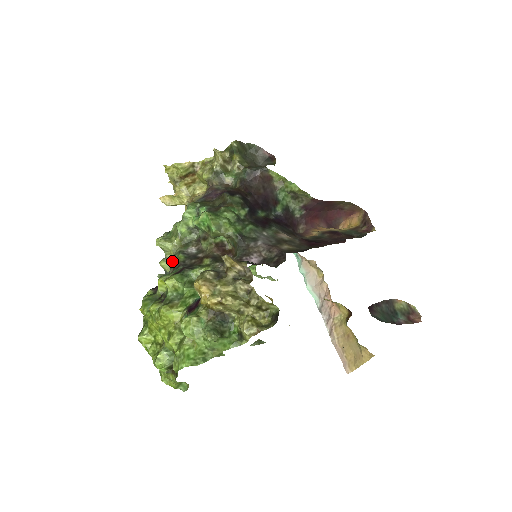
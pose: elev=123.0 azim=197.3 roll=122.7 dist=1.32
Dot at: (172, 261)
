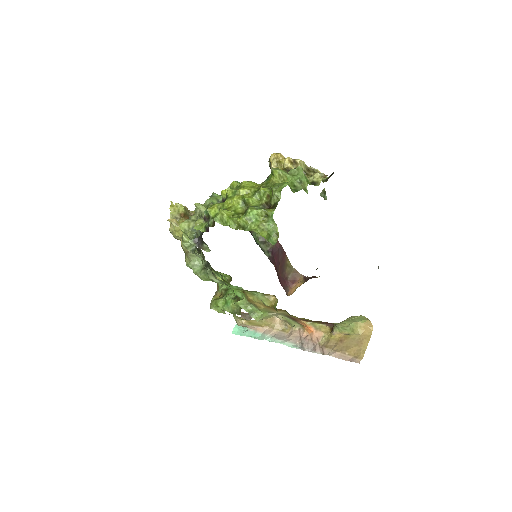
Dot at: occluded
